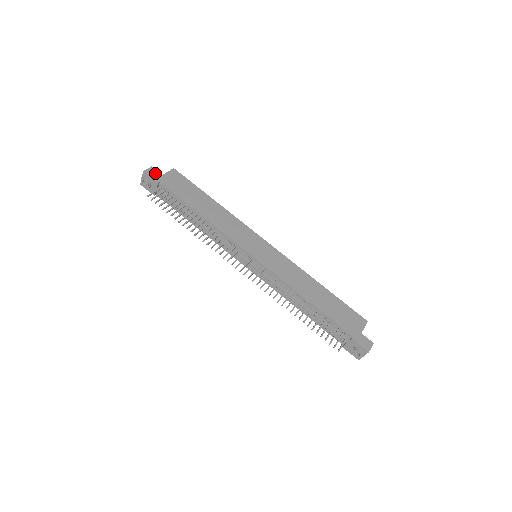
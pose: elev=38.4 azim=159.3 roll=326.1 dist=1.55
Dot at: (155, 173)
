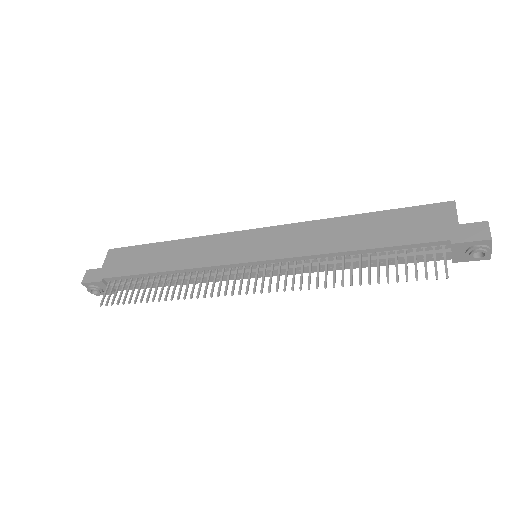
Dot at: (93, 274)
